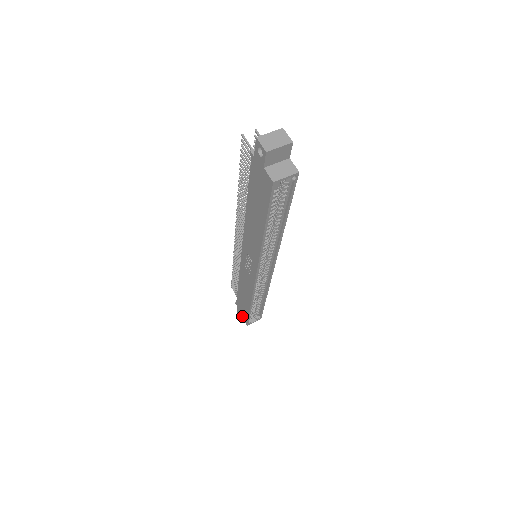
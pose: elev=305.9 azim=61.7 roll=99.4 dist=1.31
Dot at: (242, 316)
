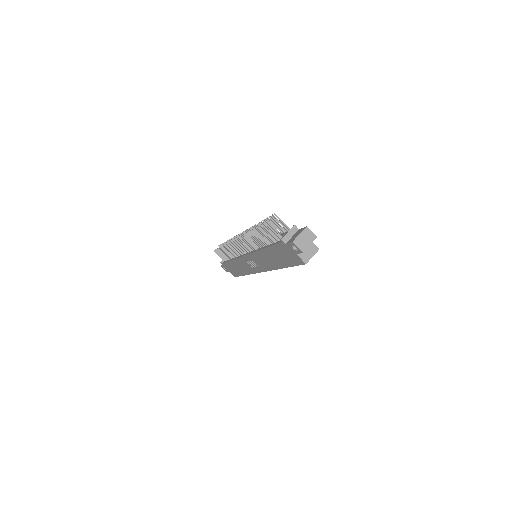
Dot at: occluded
